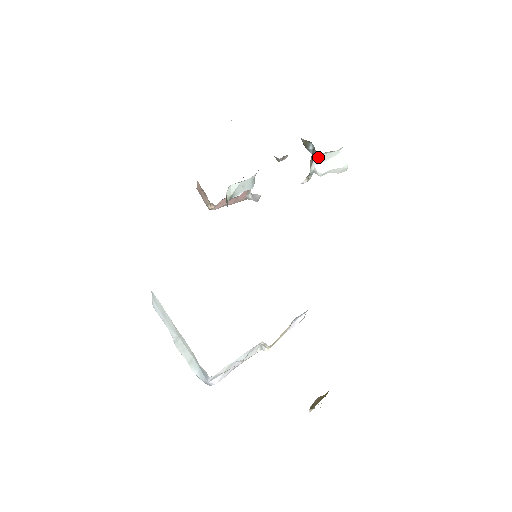
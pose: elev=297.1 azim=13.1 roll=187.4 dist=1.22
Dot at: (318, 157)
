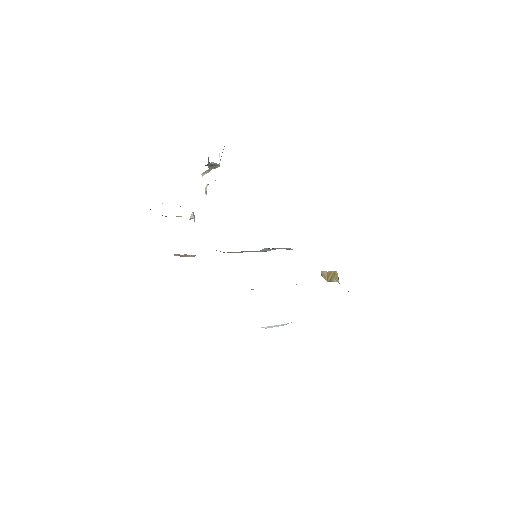
Dot at: occluded
